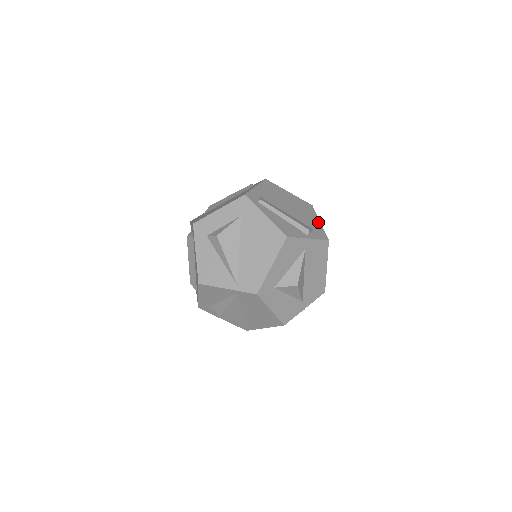
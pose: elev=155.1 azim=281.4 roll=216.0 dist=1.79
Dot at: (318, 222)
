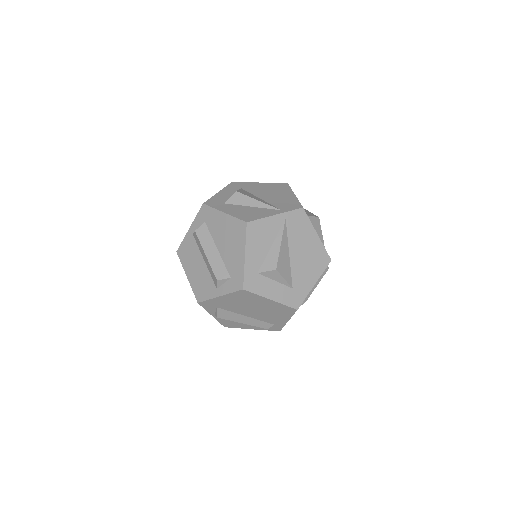
Dot at: occluded
